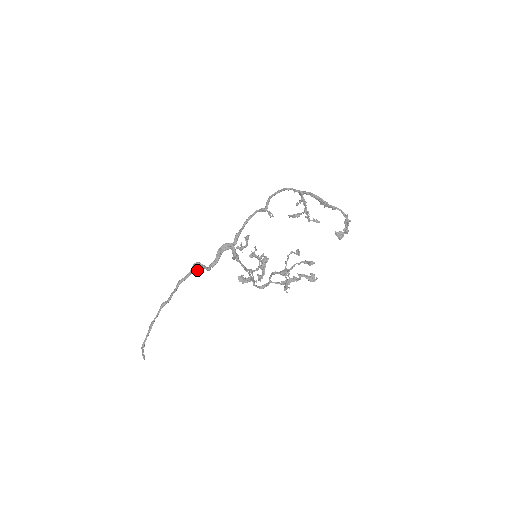
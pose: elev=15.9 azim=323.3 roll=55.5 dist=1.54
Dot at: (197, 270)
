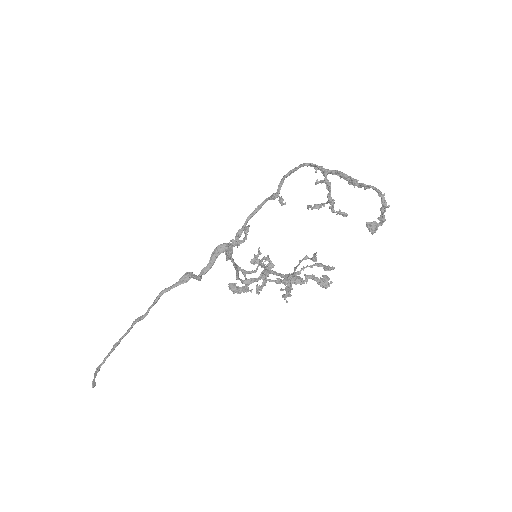
Dot at: (187, 281)
